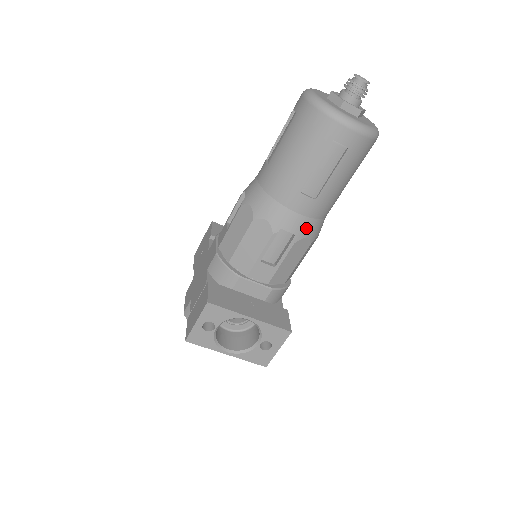
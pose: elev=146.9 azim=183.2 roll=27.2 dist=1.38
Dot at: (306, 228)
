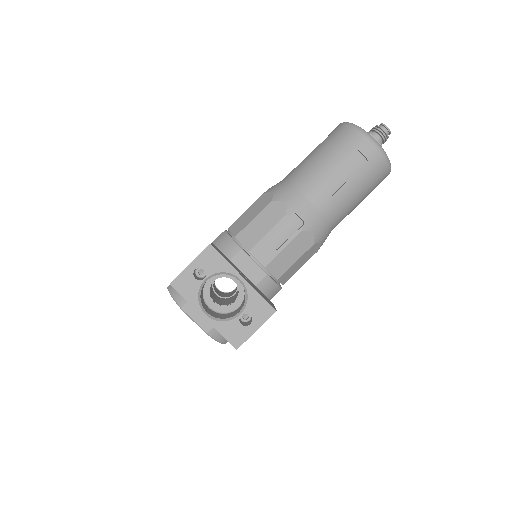
Dot at: (315, 222)
